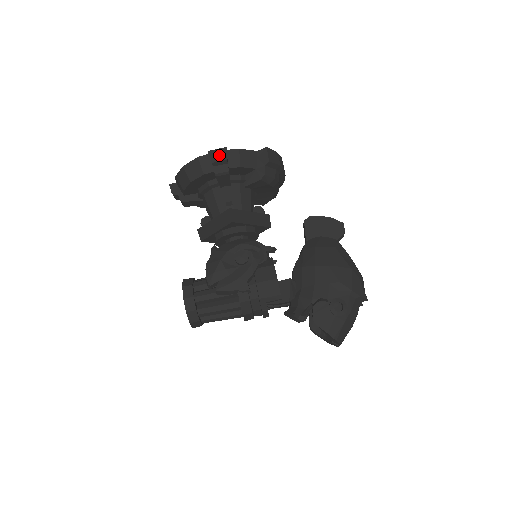
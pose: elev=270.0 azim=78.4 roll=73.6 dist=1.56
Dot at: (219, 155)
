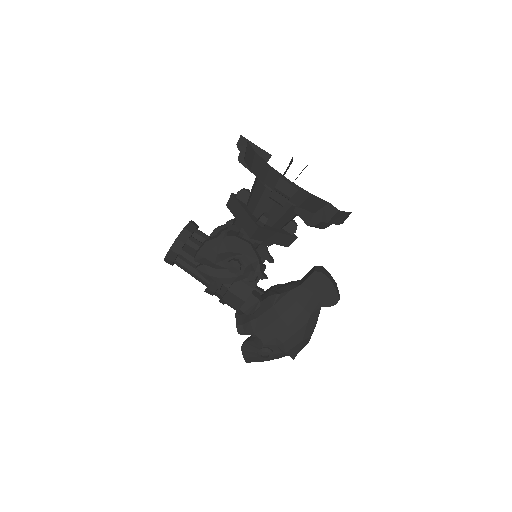
Dot at: (286, 190)
